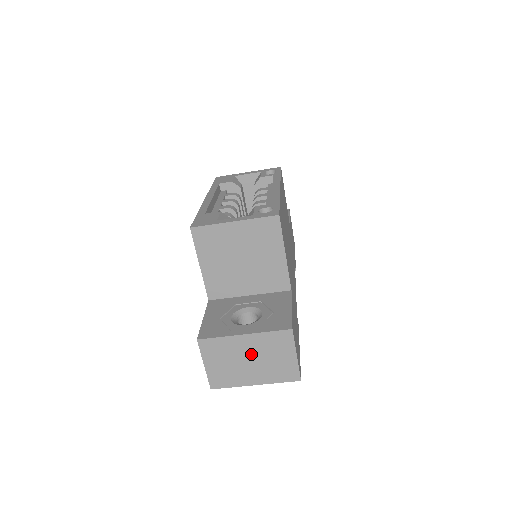
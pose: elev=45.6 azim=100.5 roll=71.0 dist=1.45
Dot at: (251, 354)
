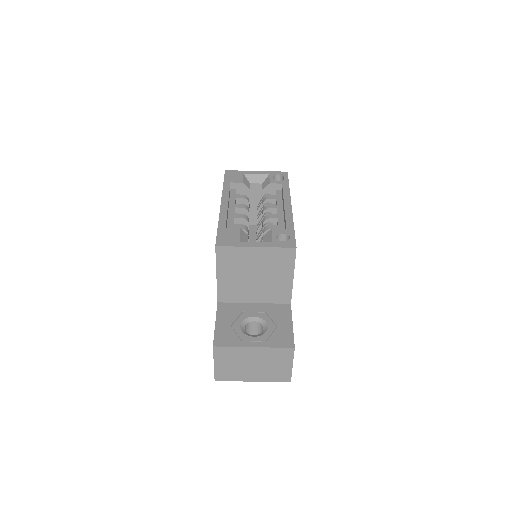
Dot at: (256, 361)
